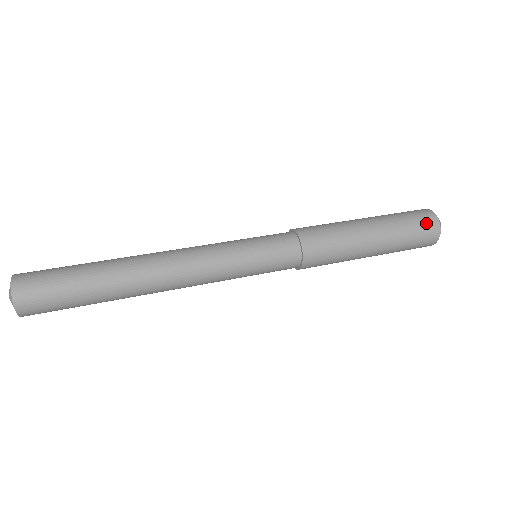
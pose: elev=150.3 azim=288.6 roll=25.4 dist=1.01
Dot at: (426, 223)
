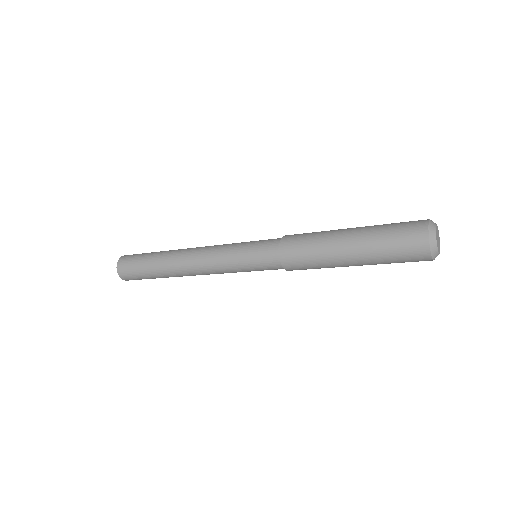
Dot at: (411, 232)
